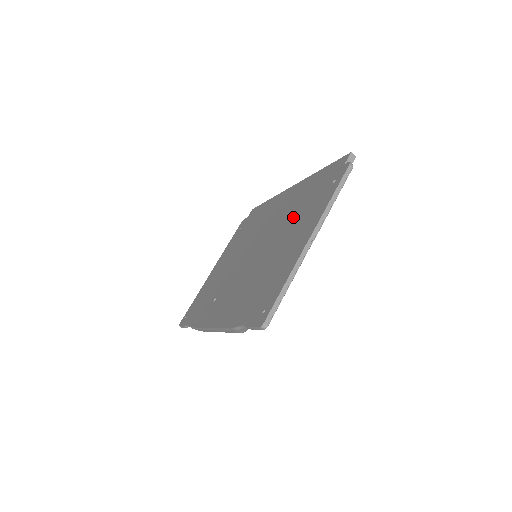
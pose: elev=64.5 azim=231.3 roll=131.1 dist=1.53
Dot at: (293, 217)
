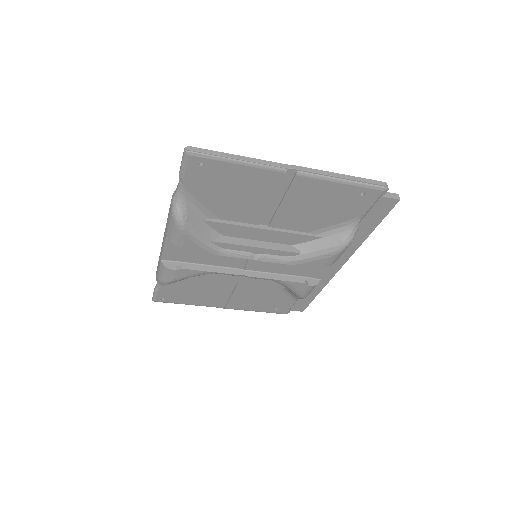
Dot at: occluded
